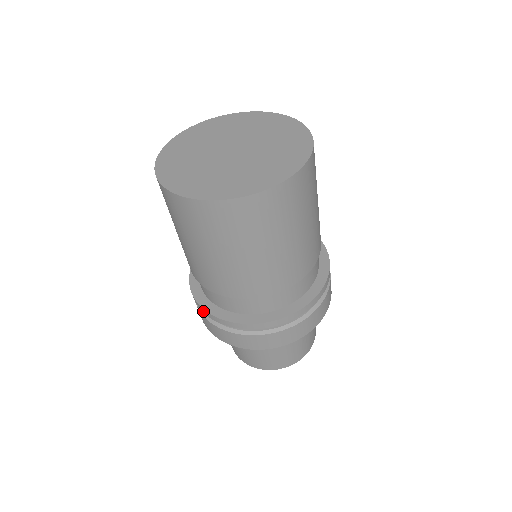
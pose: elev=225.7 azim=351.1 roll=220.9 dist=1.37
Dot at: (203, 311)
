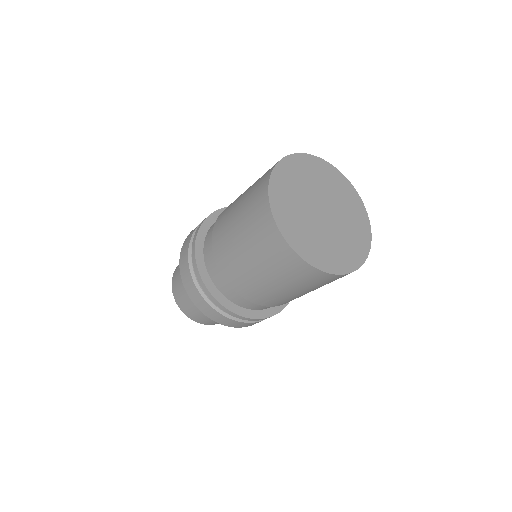
Dot at: (227, 311)
